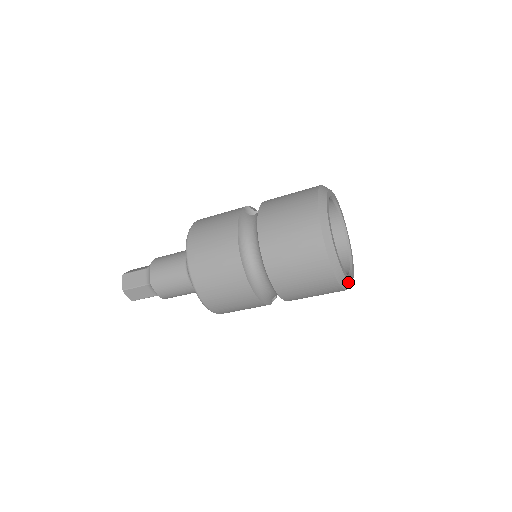
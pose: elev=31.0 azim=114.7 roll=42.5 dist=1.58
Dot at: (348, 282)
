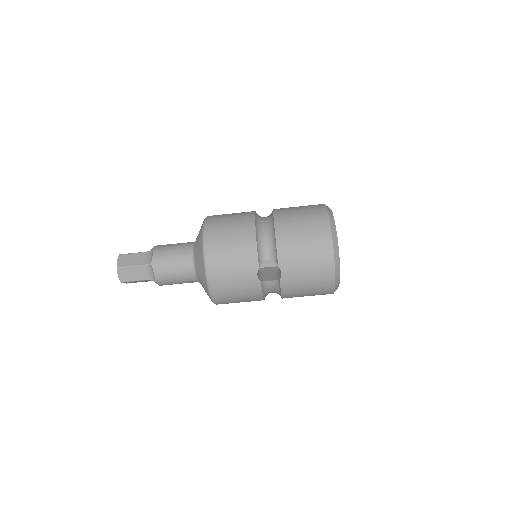
Dot at: (337, 244)
